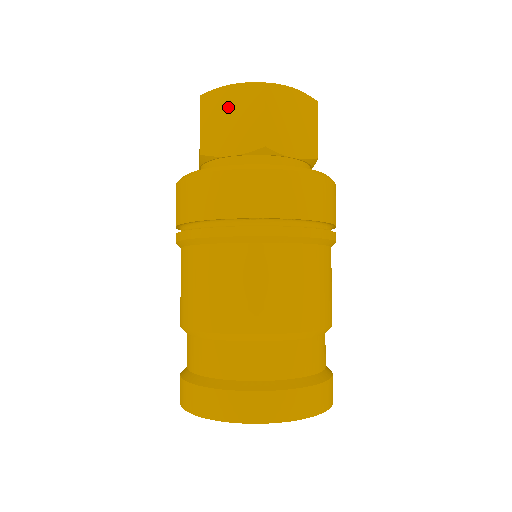
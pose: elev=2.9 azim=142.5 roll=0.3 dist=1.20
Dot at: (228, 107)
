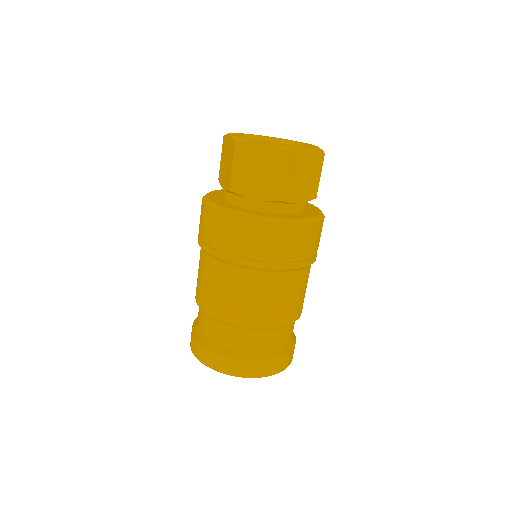
Dot at: (227, 151)
